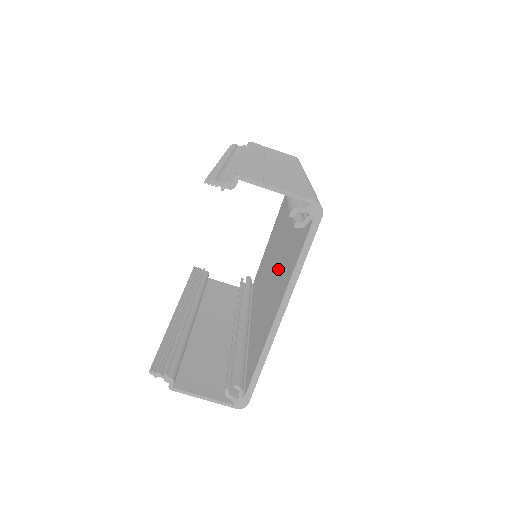
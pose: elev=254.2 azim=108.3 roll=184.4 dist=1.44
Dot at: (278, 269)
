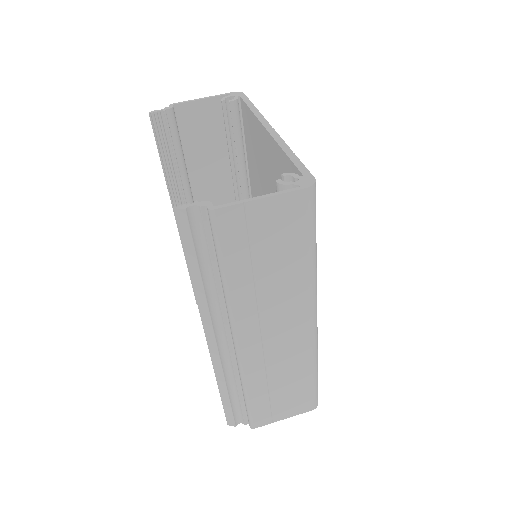
Dot at: occluded
